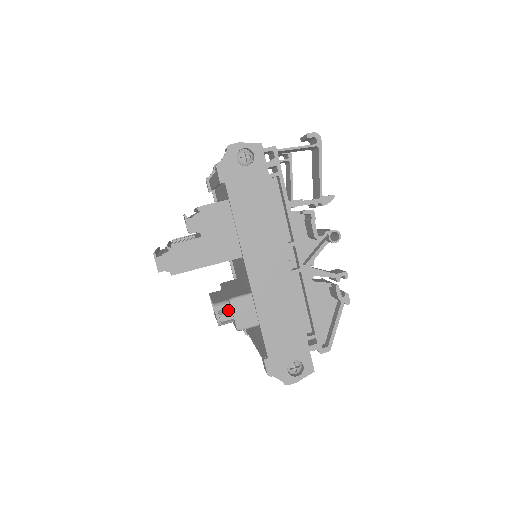
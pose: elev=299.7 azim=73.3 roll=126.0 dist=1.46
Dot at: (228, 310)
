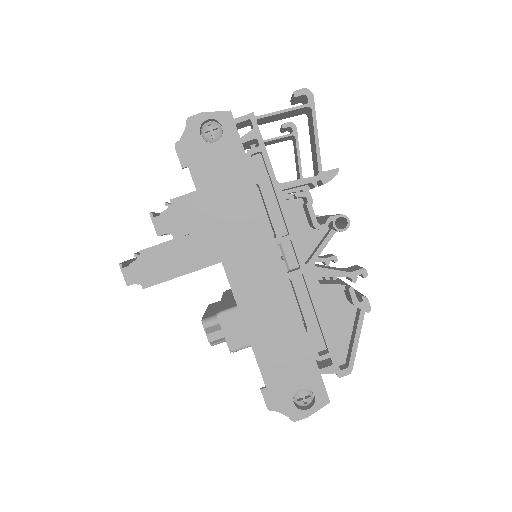
Dot at: (217, 327)
